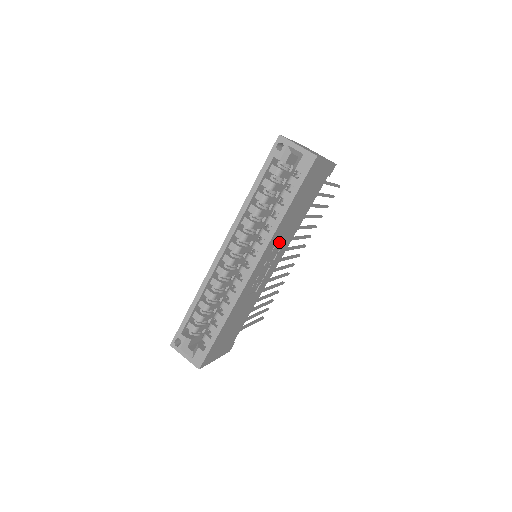
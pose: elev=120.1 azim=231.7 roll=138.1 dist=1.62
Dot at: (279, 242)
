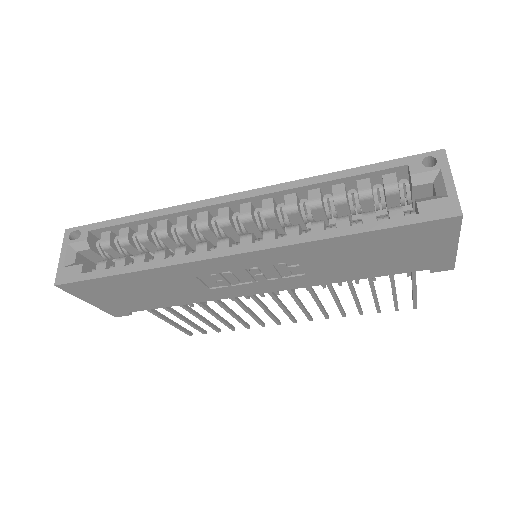
Dot at: (296, 265)
